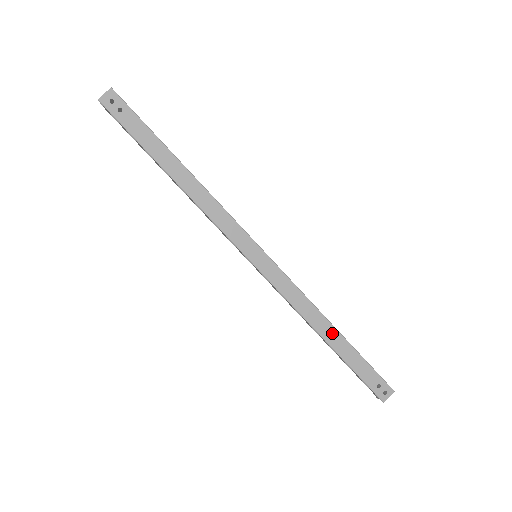
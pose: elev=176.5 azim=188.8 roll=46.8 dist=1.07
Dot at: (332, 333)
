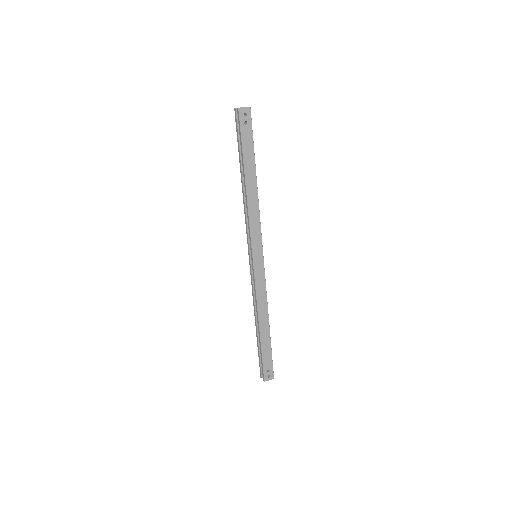
Dot at: (266, 326)
